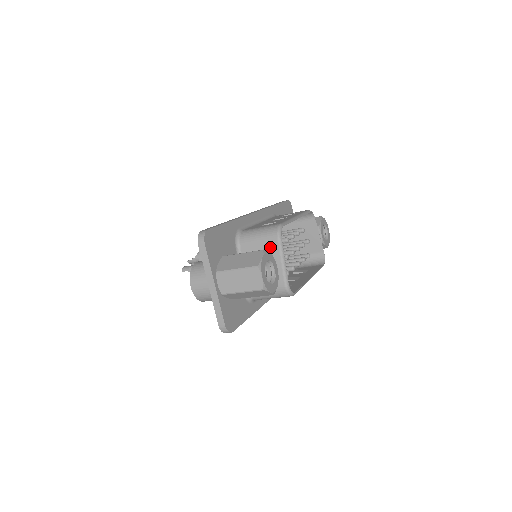
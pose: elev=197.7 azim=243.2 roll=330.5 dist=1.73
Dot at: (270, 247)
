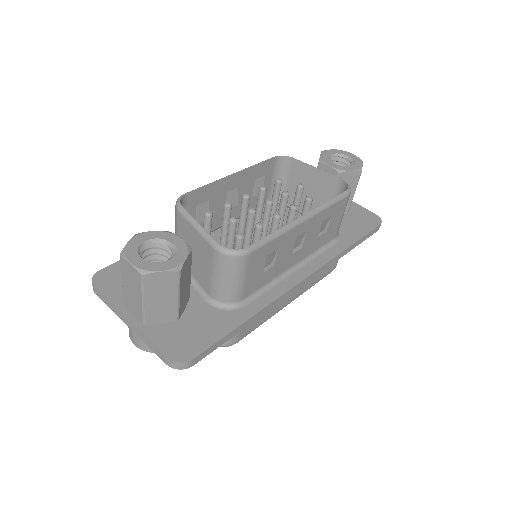
Dot at: (183, 228)
